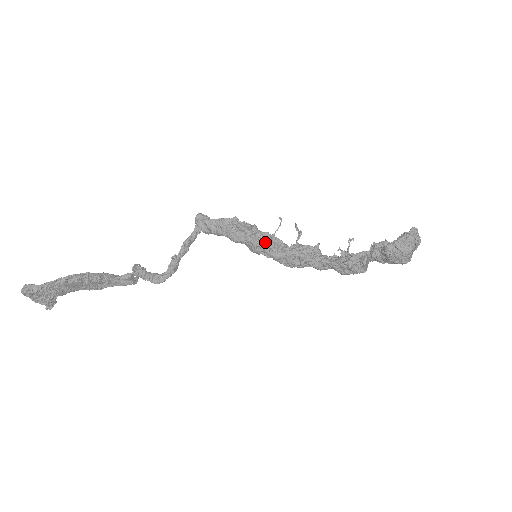
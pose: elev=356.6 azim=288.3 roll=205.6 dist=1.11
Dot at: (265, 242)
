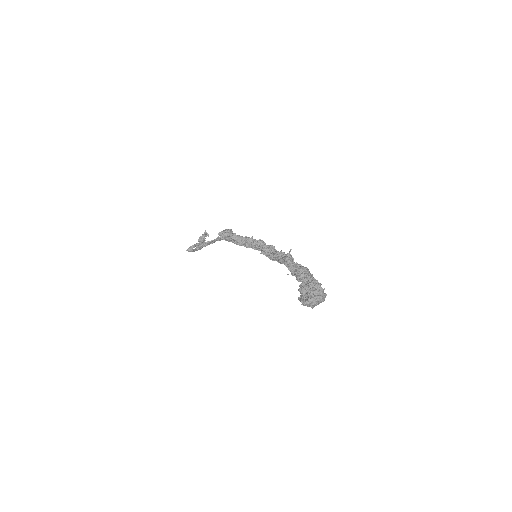
Dot at: occluded
